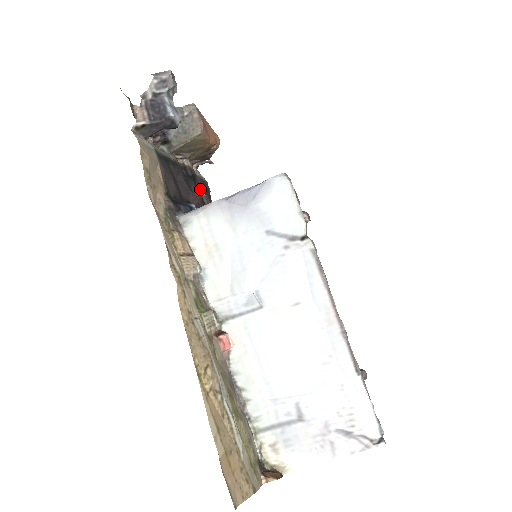
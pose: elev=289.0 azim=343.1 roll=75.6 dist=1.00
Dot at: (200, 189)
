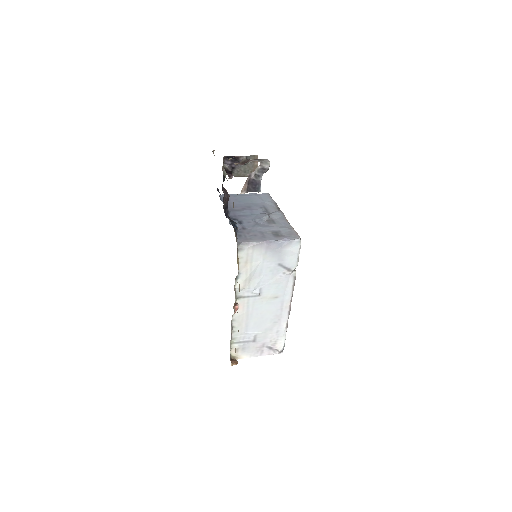
Dot at: occluded
